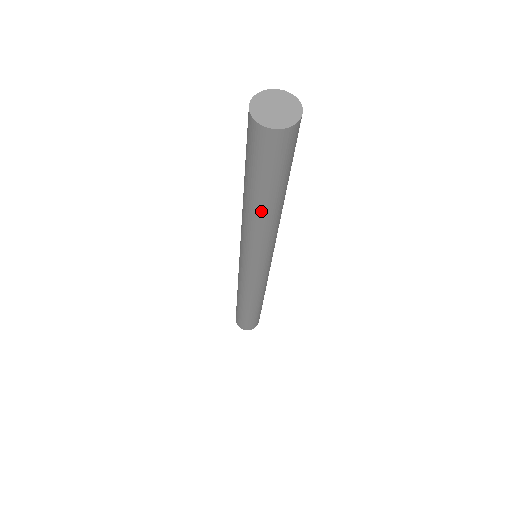
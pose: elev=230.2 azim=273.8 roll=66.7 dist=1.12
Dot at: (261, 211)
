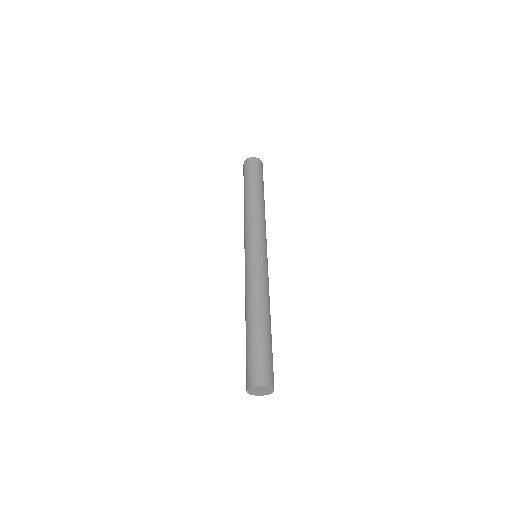
Dot at: occluded
